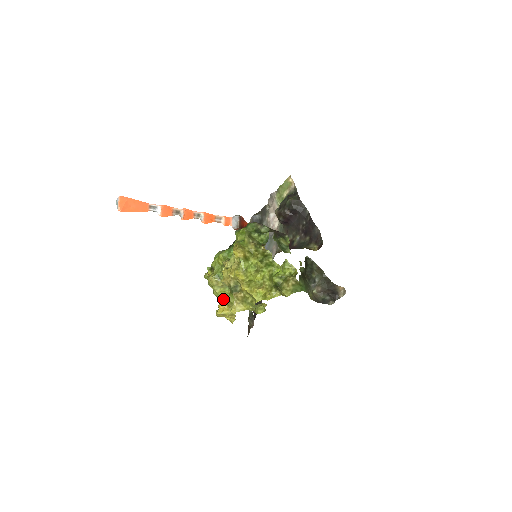
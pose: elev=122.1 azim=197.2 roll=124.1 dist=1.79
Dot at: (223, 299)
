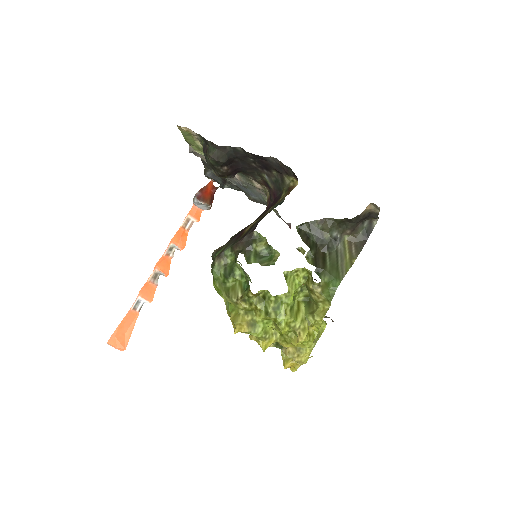
Dot at: occluded
